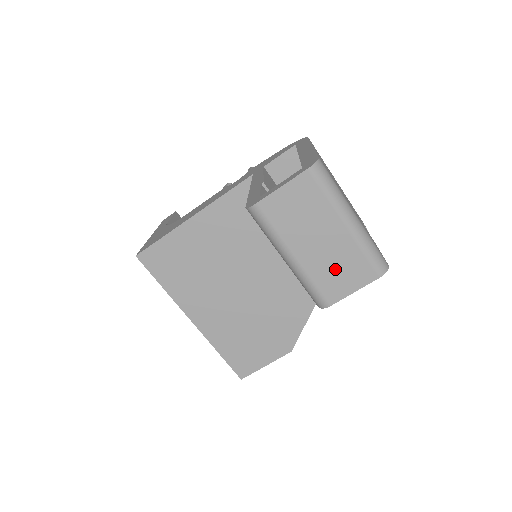
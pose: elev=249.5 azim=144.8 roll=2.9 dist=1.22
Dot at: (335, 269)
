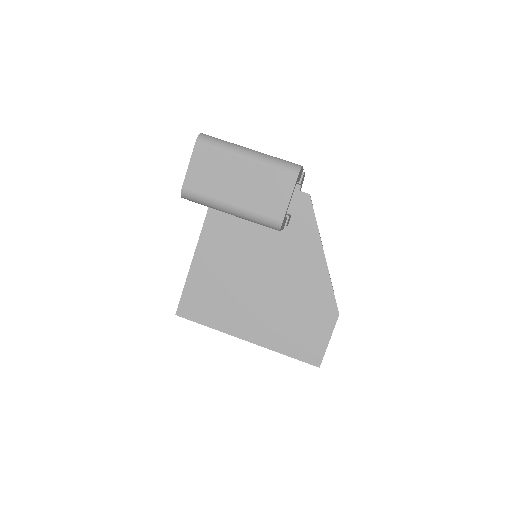
Dot at: (264, 193)
